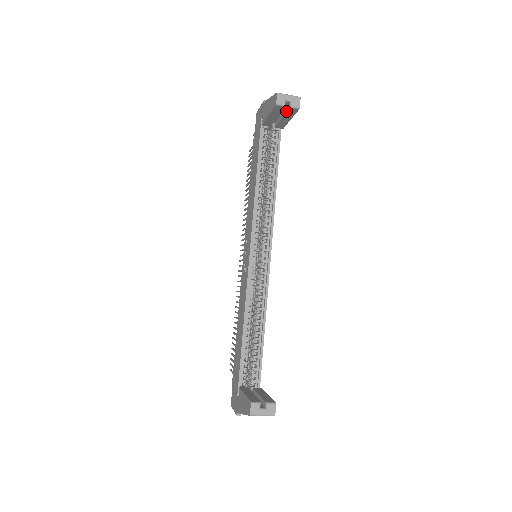
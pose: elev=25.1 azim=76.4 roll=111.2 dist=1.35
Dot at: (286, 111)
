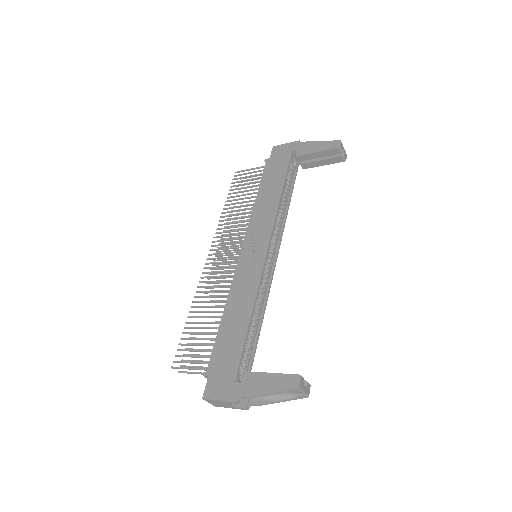
Dot at: (333, 157)
